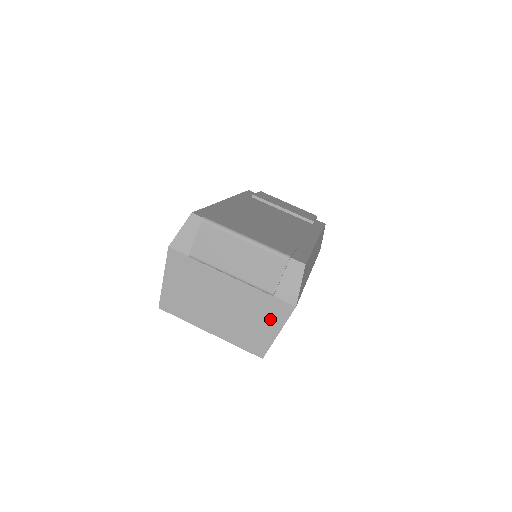
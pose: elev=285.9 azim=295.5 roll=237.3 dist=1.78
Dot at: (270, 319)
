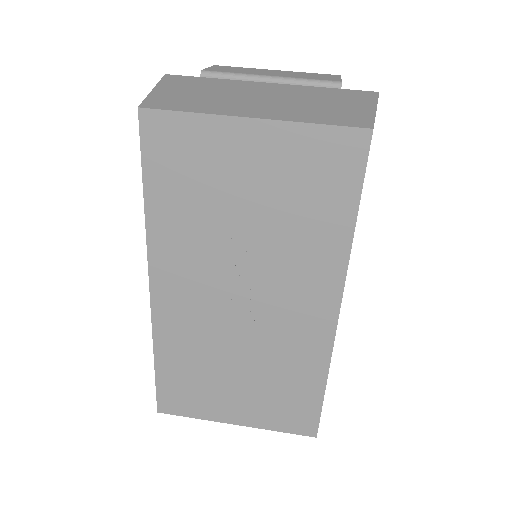
Dot at: (352, 101)
